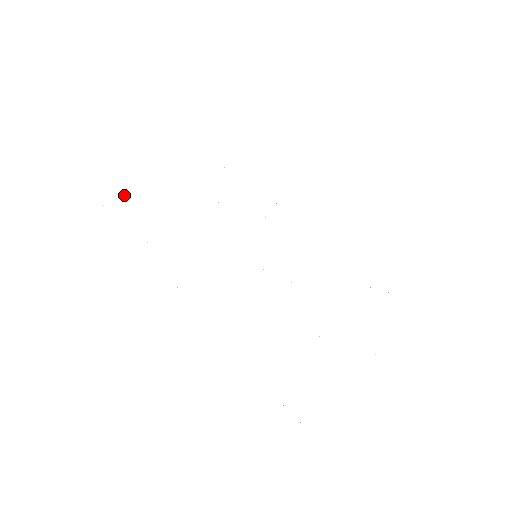
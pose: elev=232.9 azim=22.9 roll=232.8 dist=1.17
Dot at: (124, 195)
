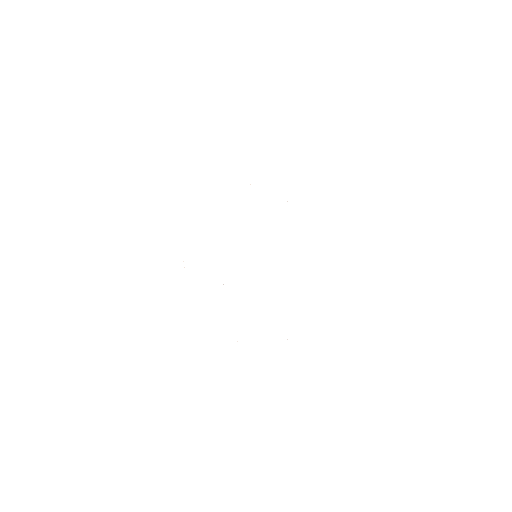
Dot at: occluded
